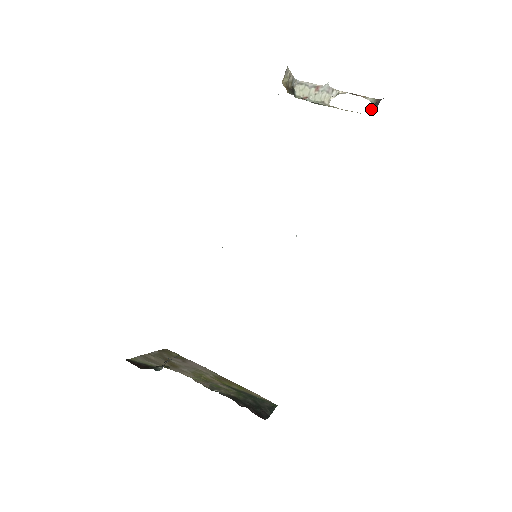
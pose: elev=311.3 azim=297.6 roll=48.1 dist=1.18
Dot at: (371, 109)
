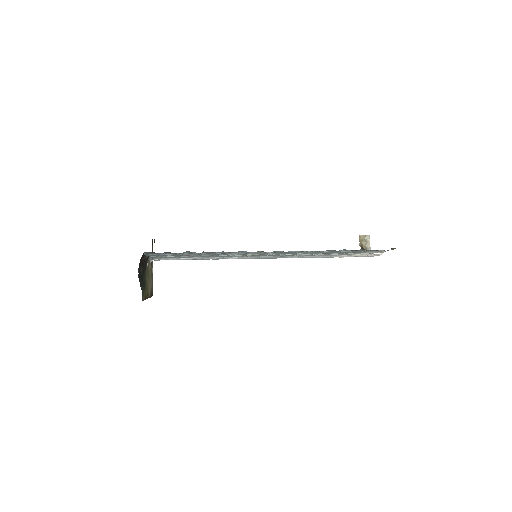
Dot at: occluded
